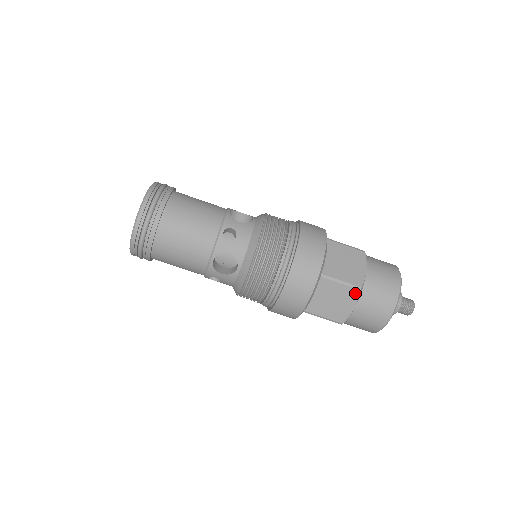
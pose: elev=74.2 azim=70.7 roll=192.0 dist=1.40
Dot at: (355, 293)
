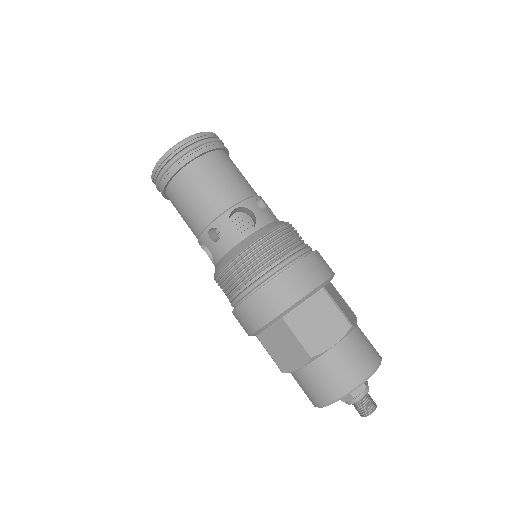
Dot at: (345, 327)
